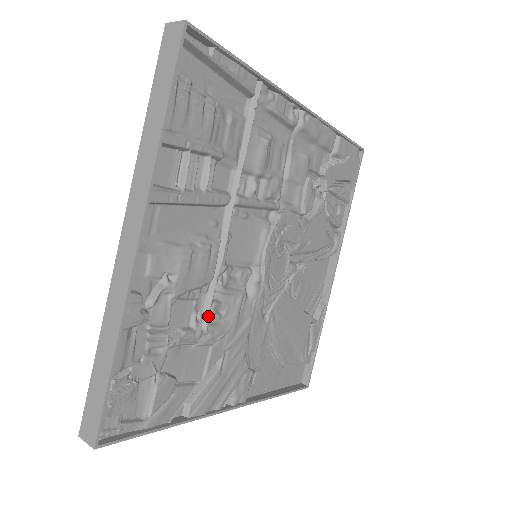
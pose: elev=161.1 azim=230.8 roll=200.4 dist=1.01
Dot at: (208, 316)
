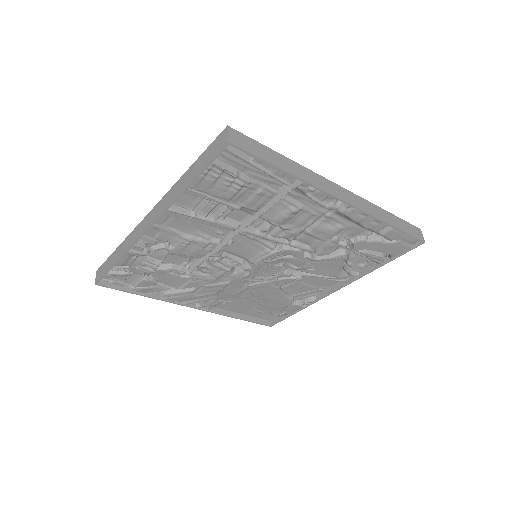
Dot at: (194, 269)
